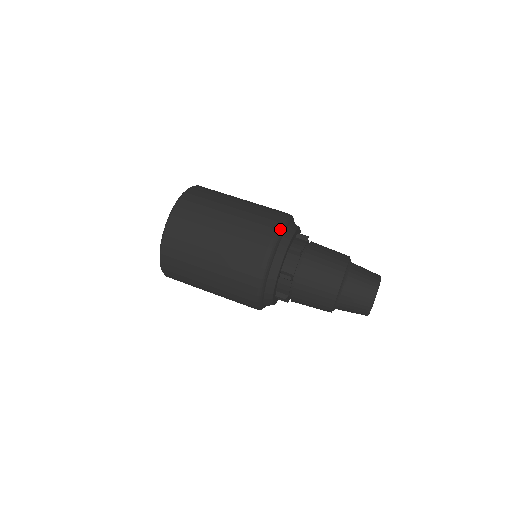
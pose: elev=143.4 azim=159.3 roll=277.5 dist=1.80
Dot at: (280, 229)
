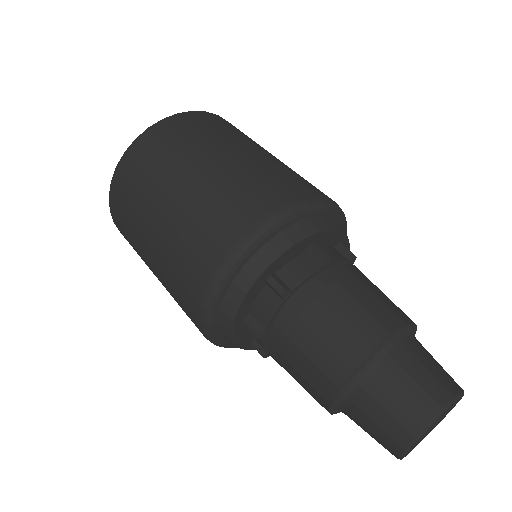
Dot at: (311, 202)
